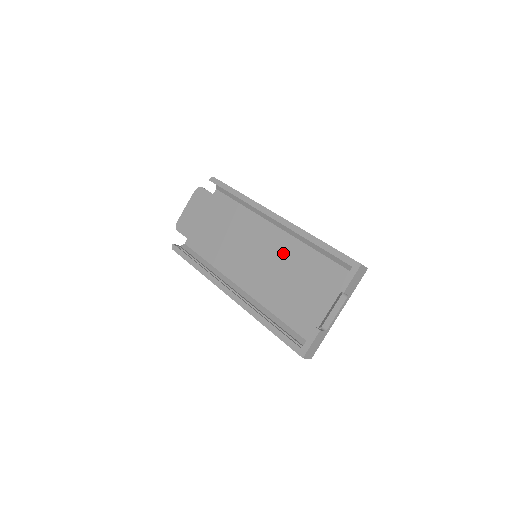
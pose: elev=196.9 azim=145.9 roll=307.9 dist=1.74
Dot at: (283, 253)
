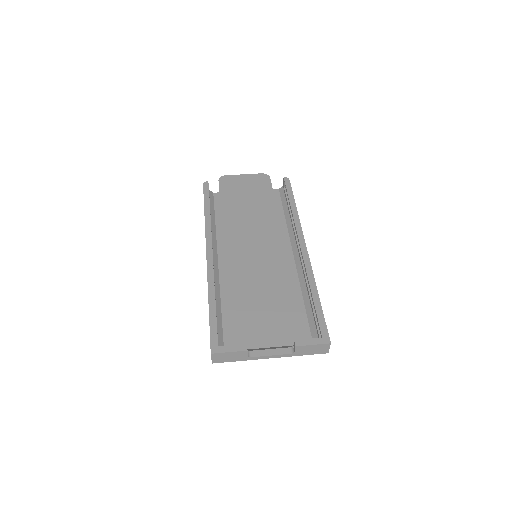
Dot at: (278, 276)
